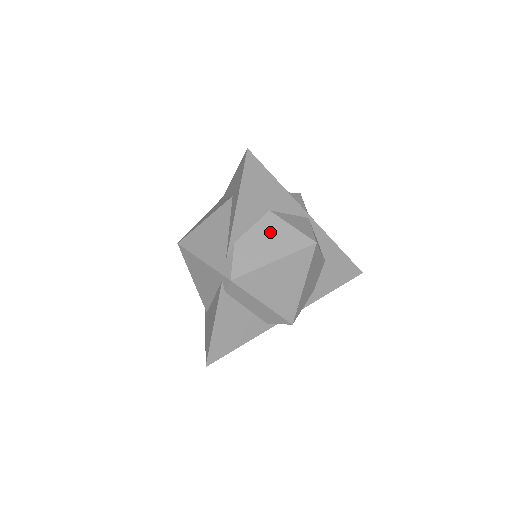
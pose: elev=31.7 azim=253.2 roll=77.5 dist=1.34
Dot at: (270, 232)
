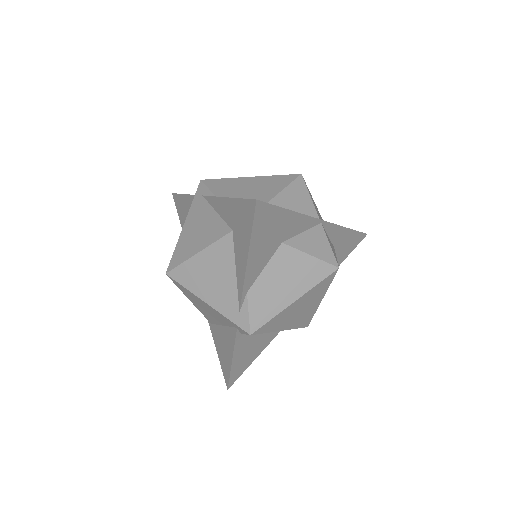
Dot at: (286, 269)
